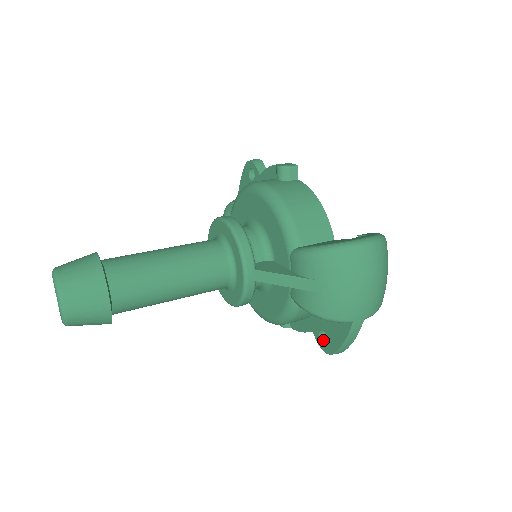
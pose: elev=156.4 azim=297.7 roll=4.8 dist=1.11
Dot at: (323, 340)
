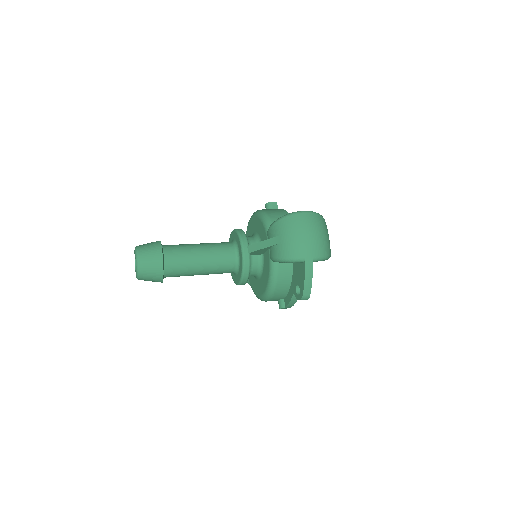
Dot at: occluded
